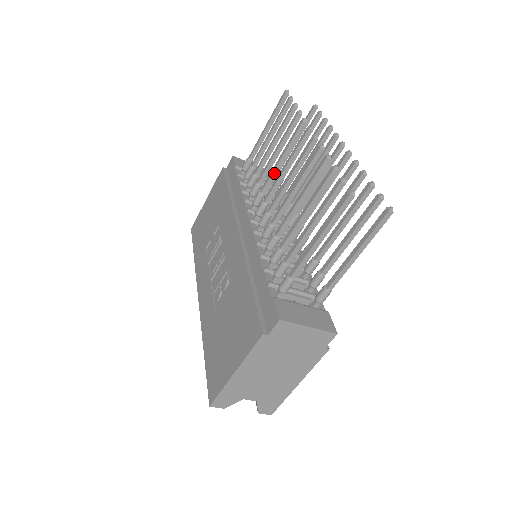
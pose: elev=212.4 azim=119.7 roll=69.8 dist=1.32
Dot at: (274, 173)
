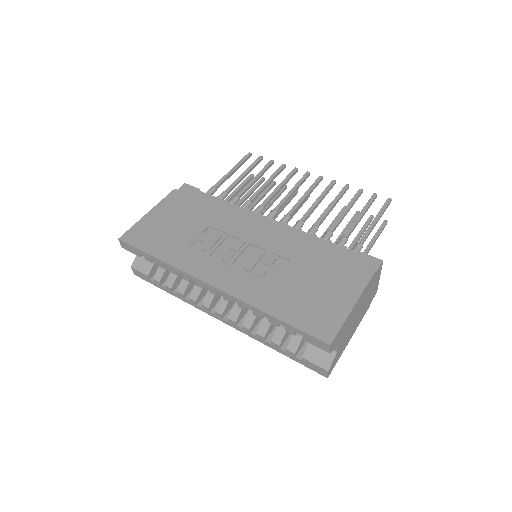
Dot at: (274, 195)
